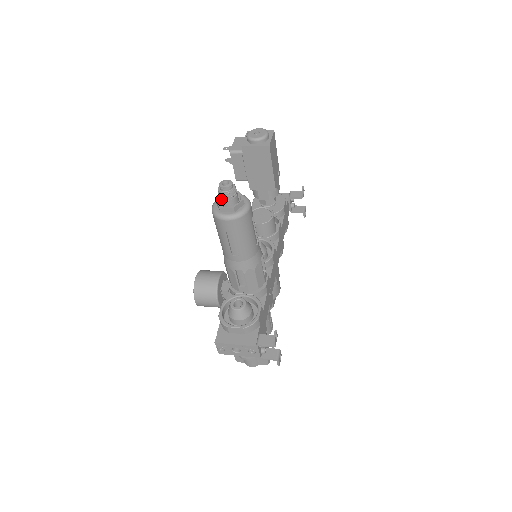
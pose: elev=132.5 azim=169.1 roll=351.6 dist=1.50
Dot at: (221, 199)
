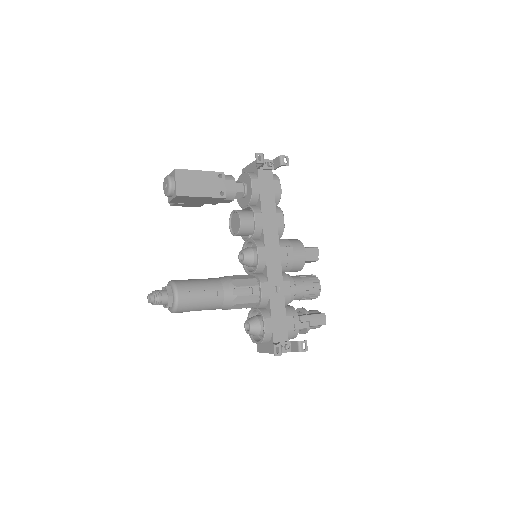
Dot at: occluded
